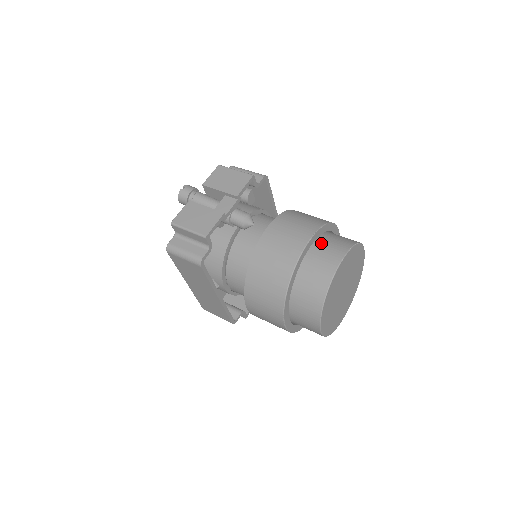
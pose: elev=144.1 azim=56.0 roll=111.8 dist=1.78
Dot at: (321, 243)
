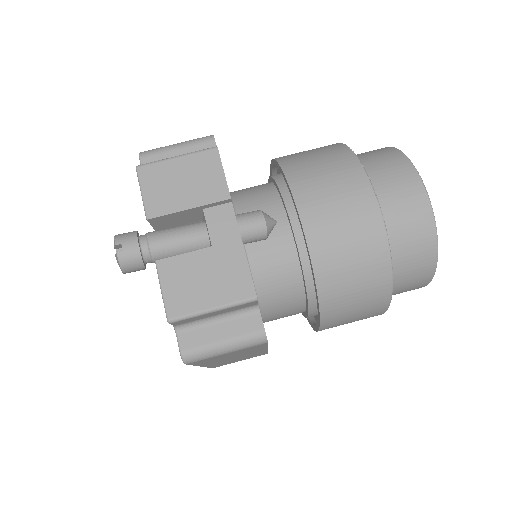
Dot at: (375, 181)
